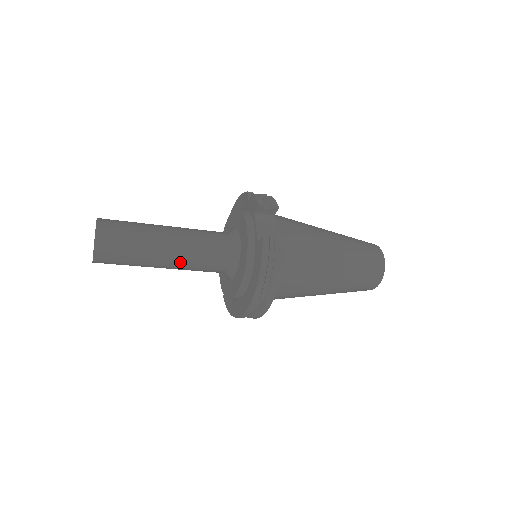
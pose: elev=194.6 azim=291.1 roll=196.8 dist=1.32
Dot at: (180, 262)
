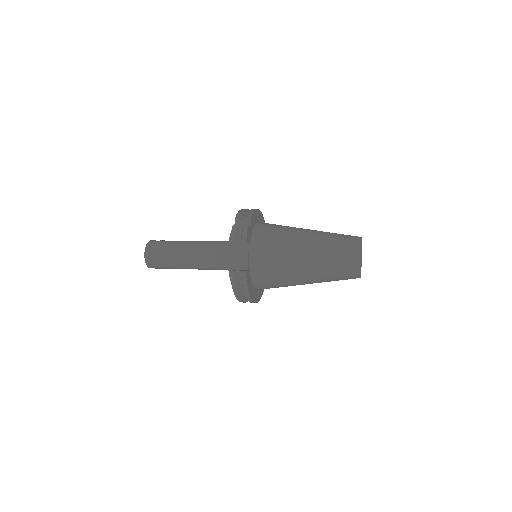
Dot at: (199, 269)
